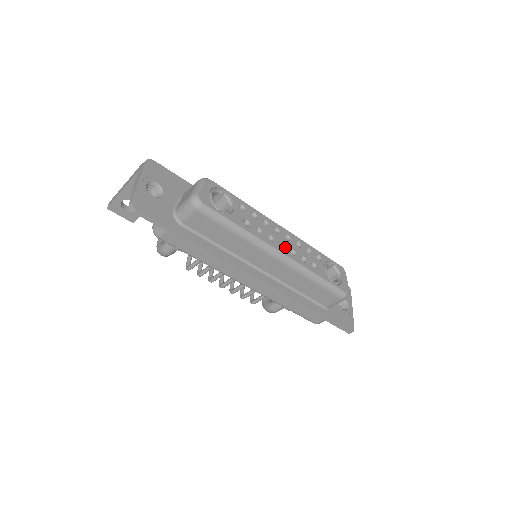
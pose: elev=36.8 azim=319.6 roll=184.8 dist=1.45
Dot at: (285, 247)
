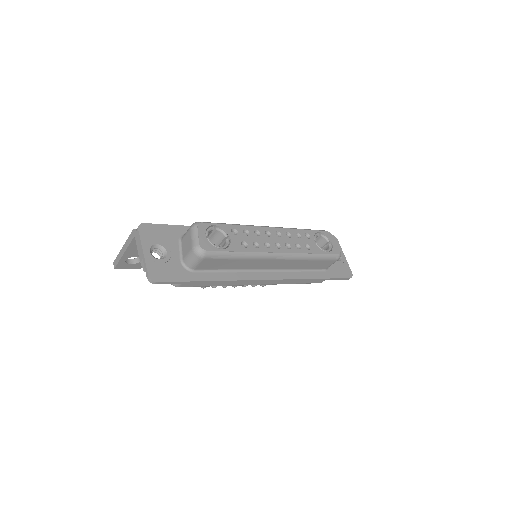
Dot at: (280, 245)
